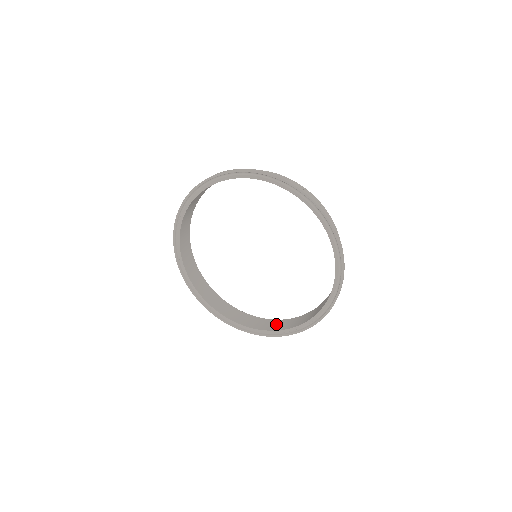
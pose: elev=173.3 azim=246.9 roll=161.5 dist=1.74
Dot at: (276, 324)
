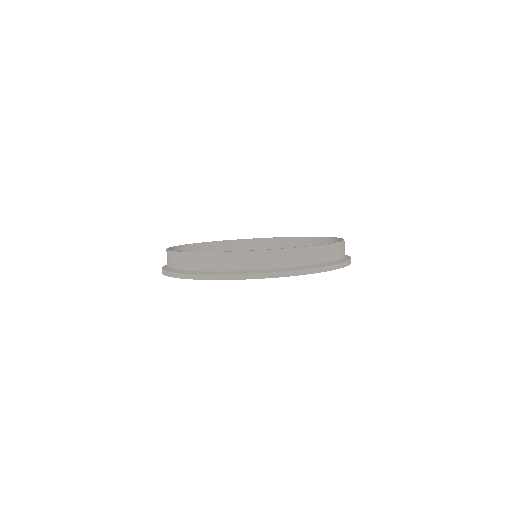
Dot at: (254, 247)
